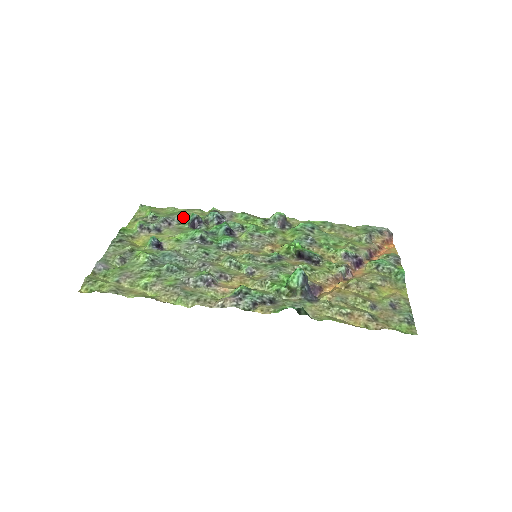
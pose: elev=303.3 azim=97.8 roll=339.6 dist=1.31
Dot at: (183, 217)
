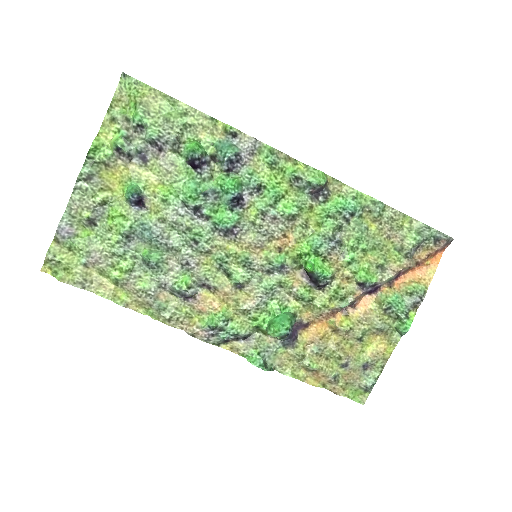
Dot at: (183, 133)
